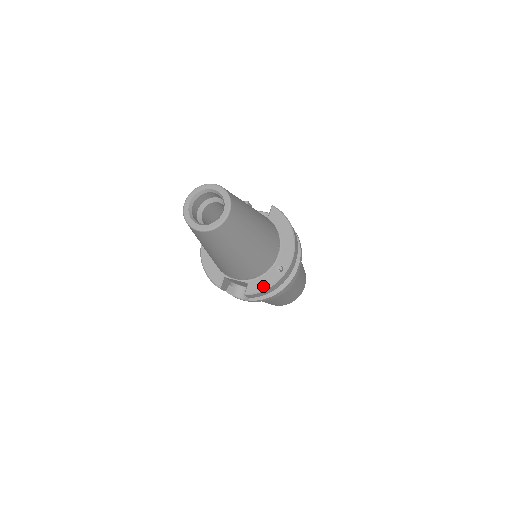
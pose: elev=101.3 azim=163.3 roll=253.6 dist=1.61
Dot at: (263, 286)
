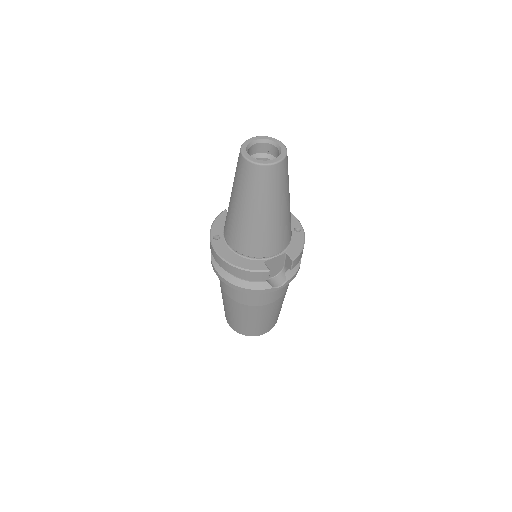
Dot at: (299, 246)
